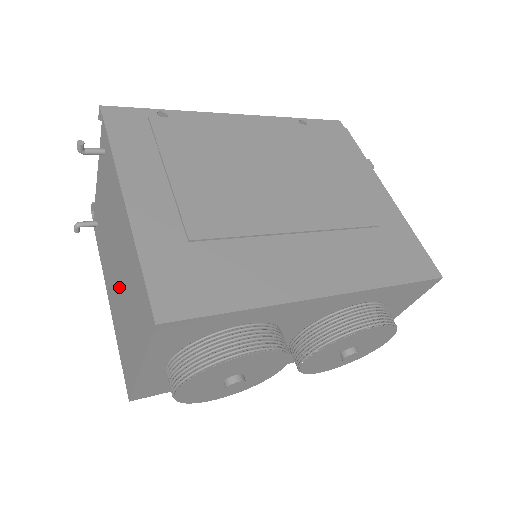
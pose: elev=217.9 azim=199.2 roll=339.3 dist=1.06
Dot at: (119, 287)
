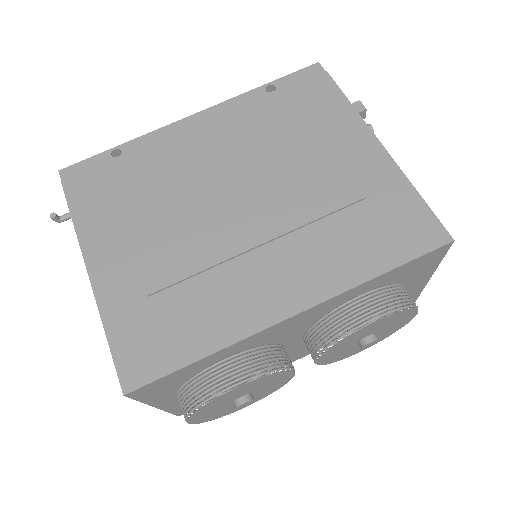
Dot at: occluded
